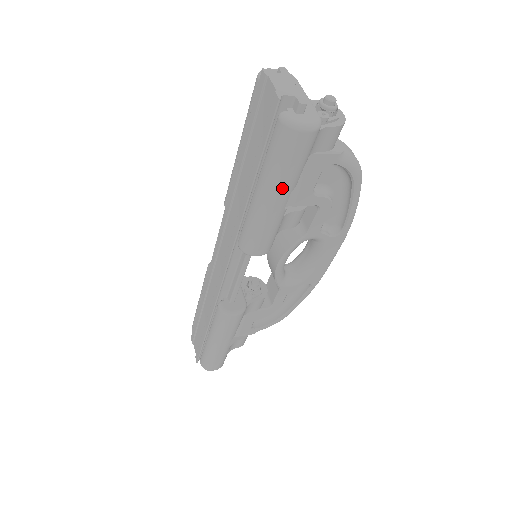
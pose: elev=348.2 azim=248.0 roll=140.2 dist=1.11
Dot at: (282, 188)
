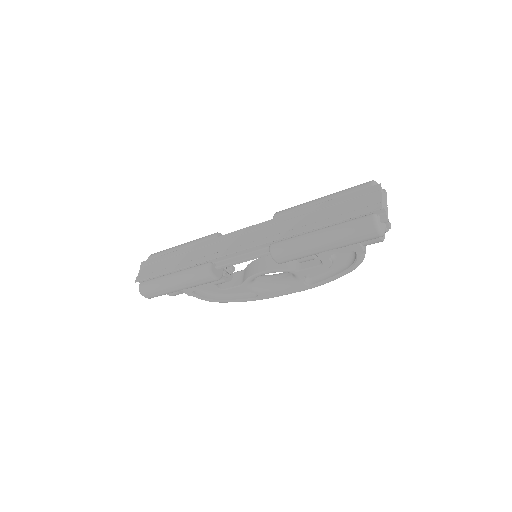
Dot at: (335, 244)
